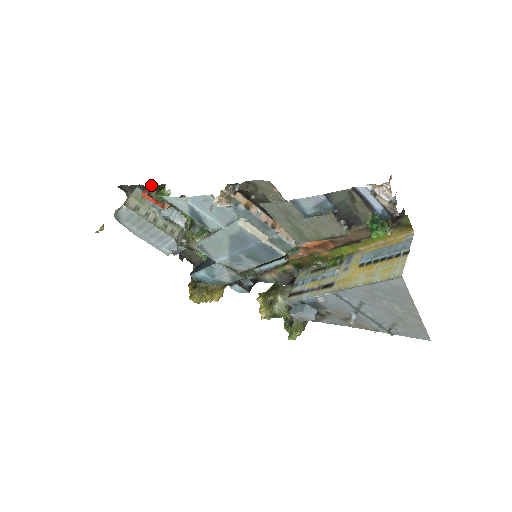
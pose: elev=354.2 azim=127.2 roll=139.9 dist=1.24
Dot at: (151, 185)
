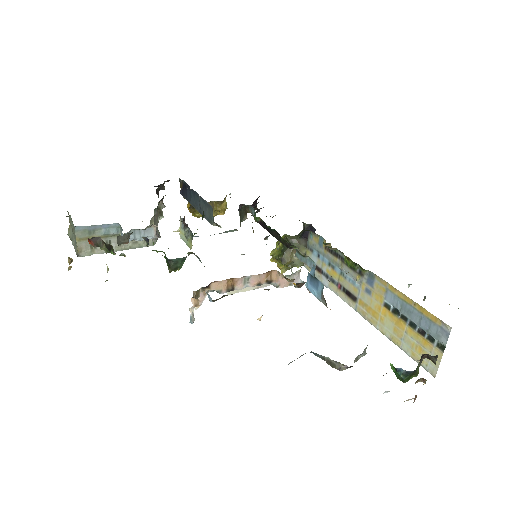
Dot at: (93, 237)
